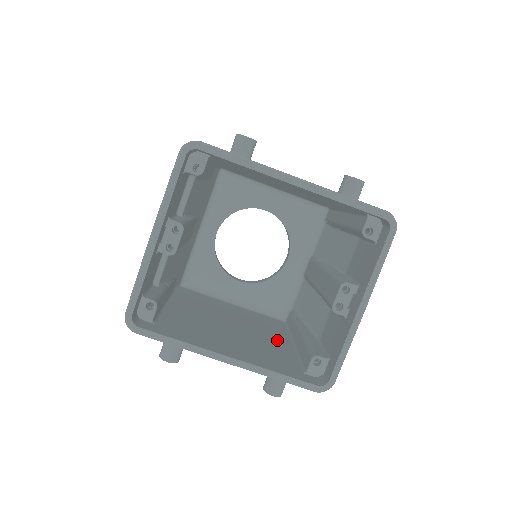
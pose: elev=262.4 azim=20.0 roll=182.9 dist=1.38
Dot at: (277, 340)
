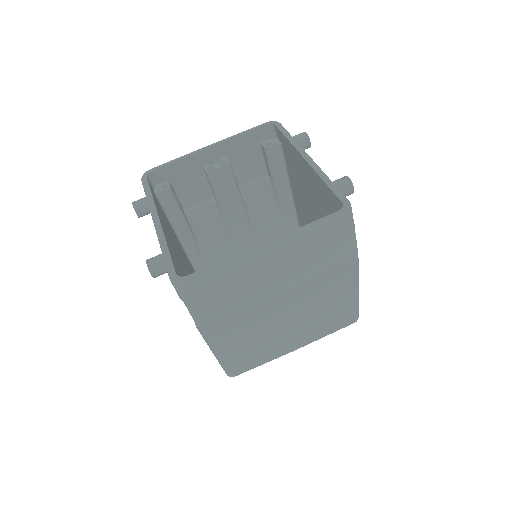
Dot at: occluded
